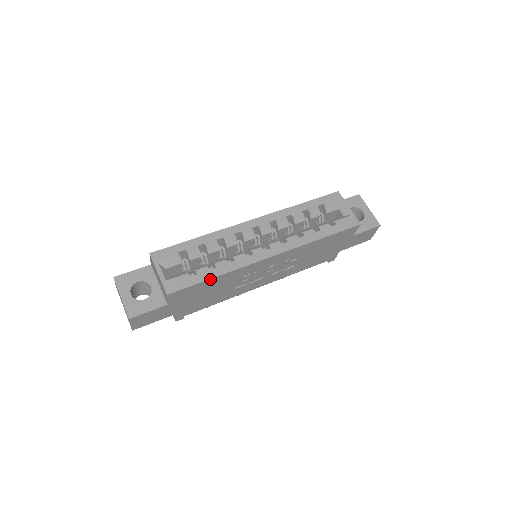
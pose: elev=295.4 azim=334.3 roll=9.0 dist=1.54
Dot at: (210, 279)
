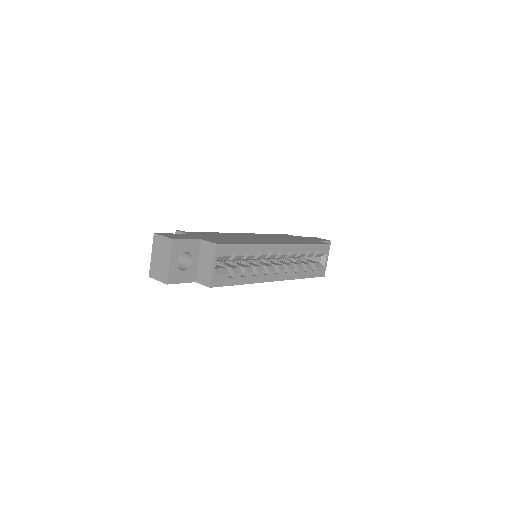
Dot at: (238, 284)
